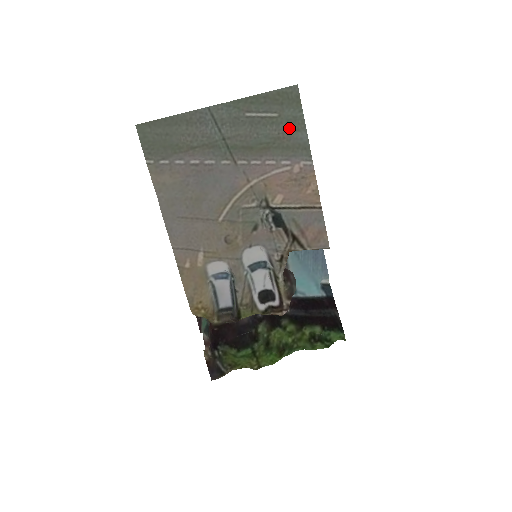
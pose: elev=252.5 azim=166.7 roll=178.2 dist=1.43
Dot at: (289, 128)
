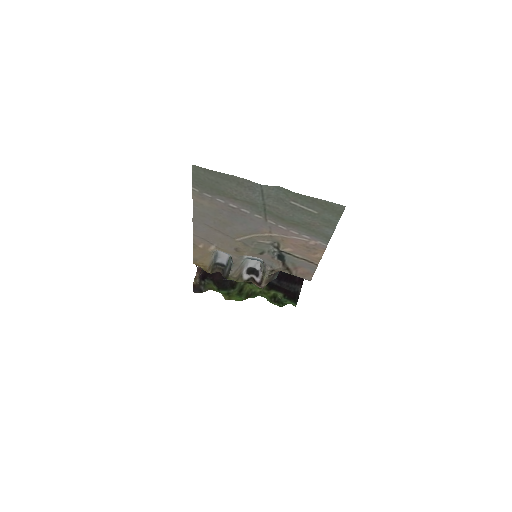
Dot at: (322, 223)
